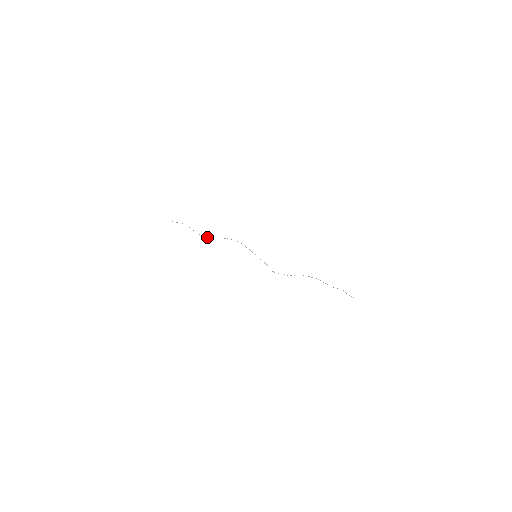
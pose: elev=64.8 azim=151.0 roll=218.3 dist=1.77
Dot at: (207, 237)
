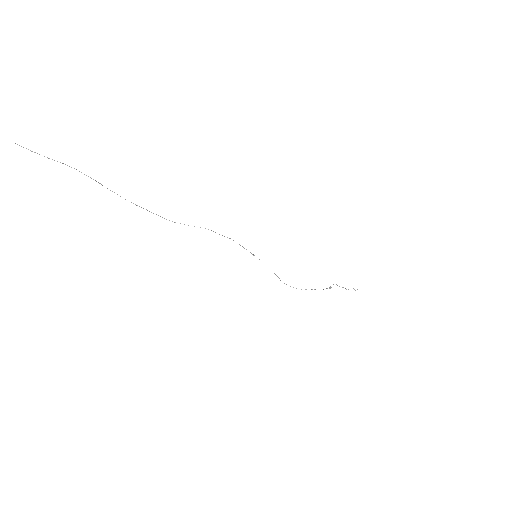
Dot at: occluded
